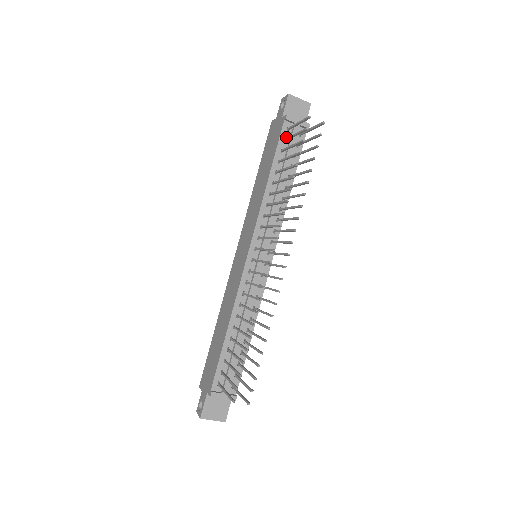
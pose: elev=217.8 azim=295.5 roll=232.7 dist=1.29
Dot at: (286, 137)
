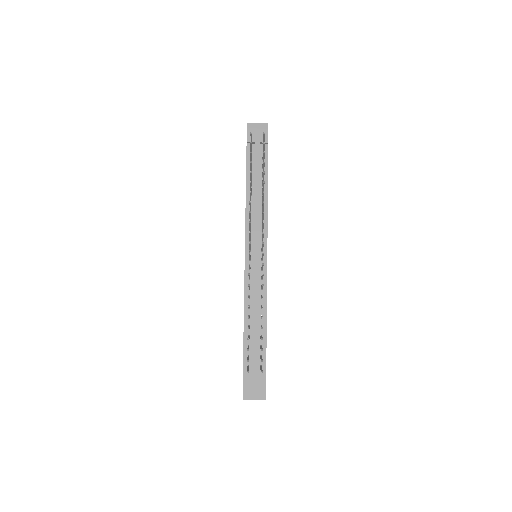
Dot at: (252, 156)
